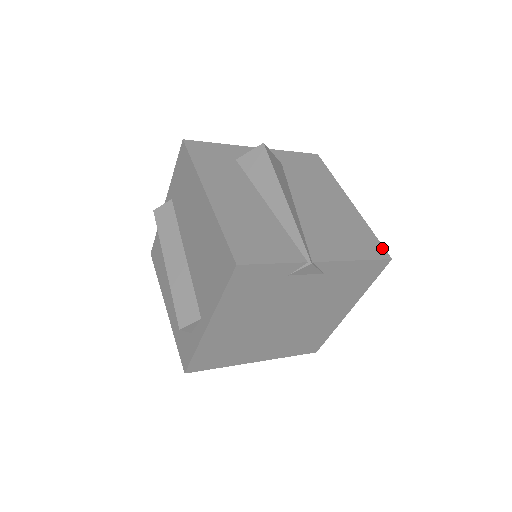
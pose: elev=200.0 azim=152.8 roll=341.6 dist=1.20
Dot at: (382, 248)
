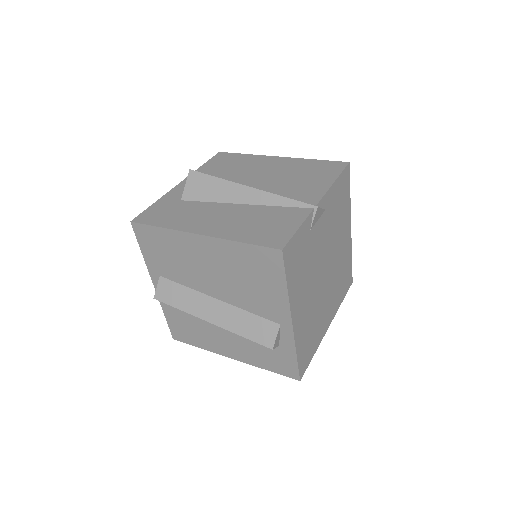
Dot at: (335, 162)
